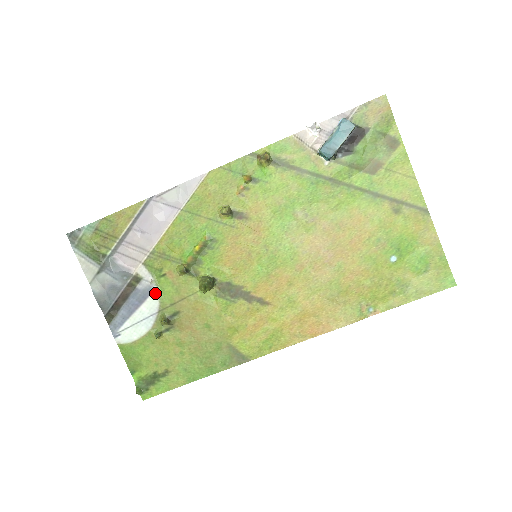
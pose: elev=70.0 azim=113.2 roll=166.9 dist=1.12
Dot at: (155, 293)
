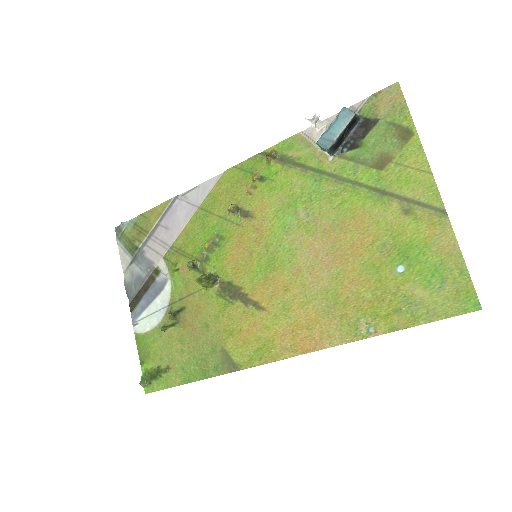
Dot at: (168, 286)
